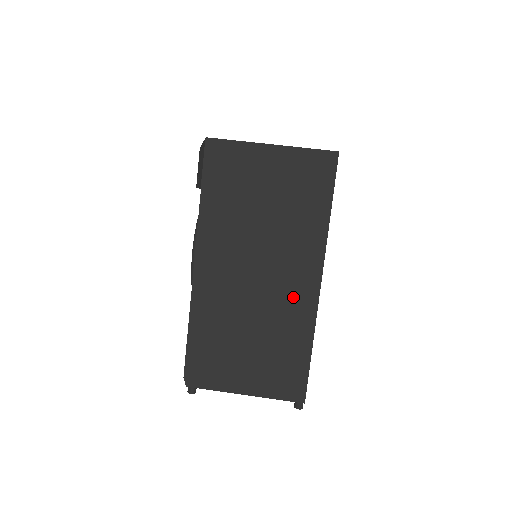
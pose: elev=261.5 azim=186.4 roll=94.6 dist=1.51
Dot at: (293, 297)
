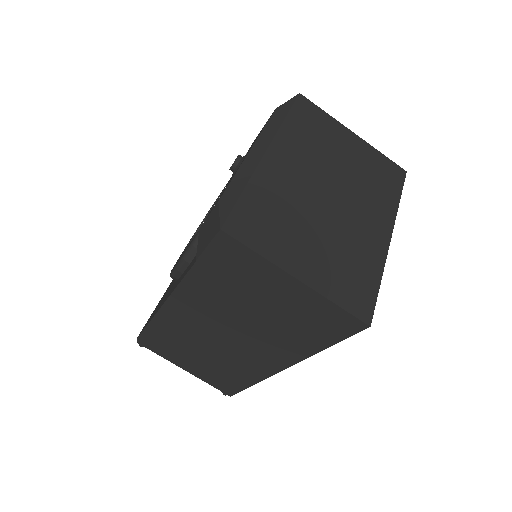
Dot at: (253, 361)
